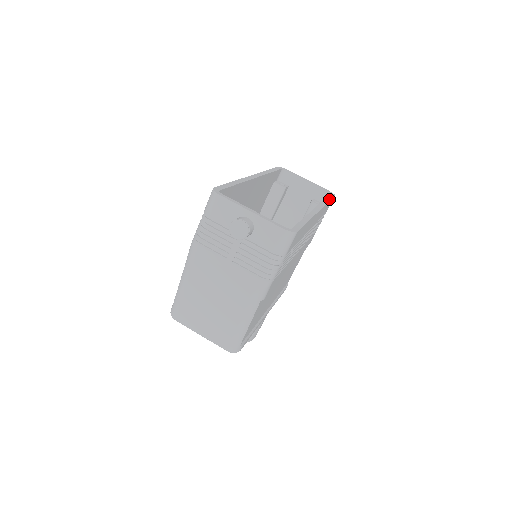
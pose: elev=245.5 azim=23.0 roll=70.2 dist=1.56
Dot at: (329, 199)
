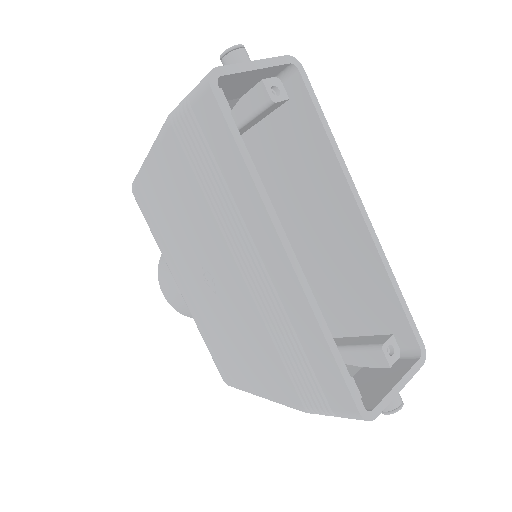
Dot at: (324, 119)
